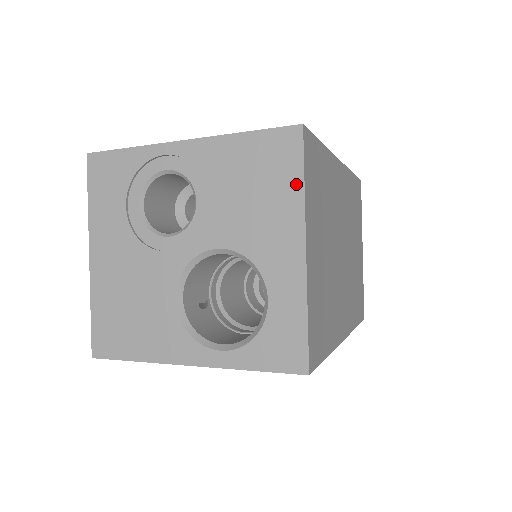
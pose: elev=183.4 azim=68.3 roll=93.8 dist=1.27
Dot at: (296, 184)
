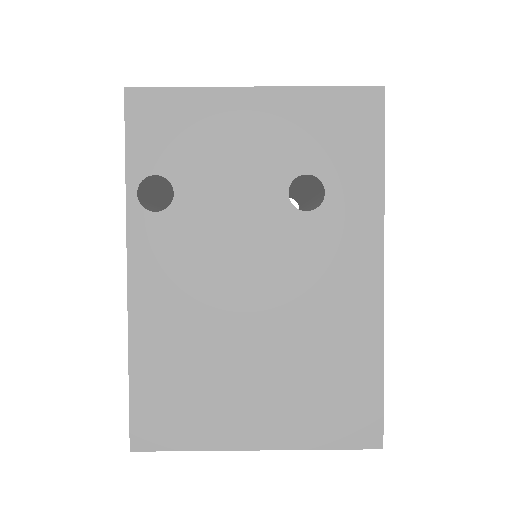
Dot at: occluded
